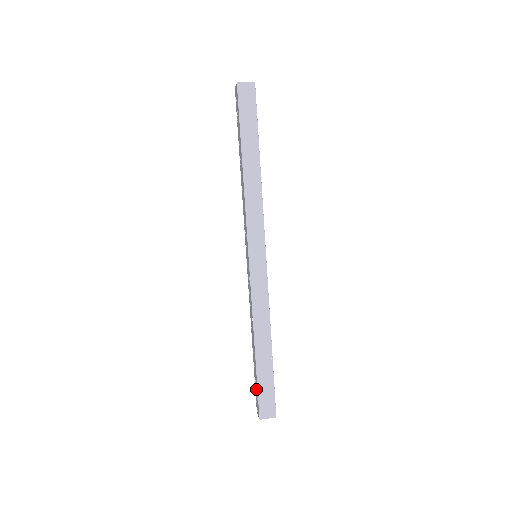
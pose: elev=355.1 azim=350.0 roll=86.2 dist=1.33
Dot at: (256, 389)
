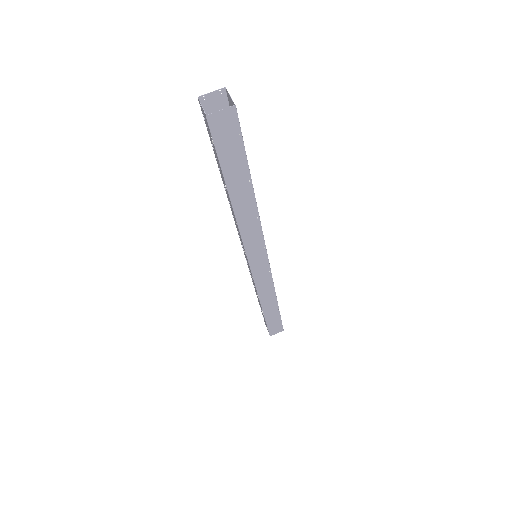
Dot at: occluded
